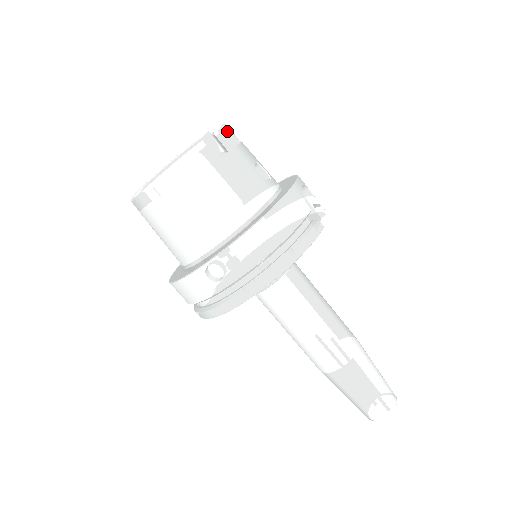
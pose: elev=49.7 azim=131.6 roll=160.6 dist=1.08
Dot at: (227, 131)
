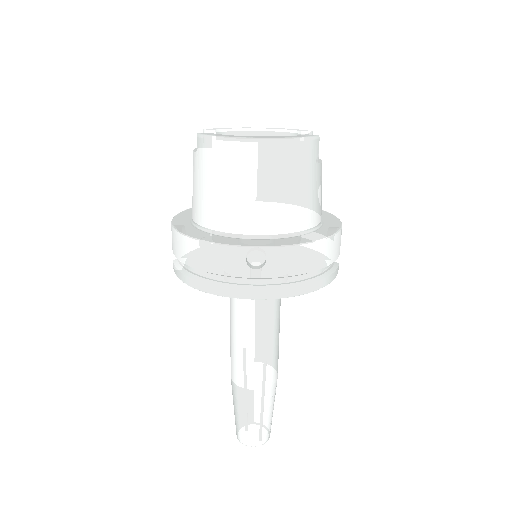
Dot at: occluded
